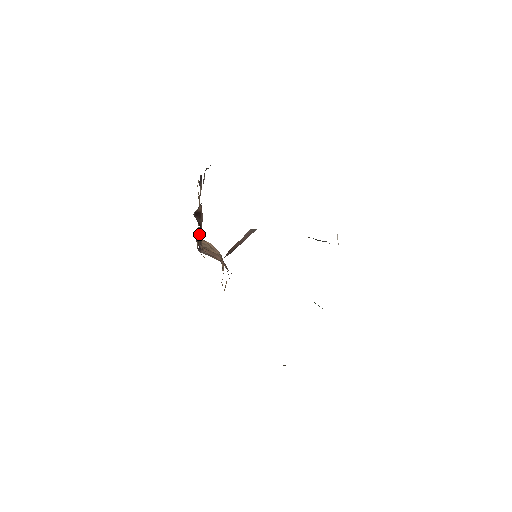
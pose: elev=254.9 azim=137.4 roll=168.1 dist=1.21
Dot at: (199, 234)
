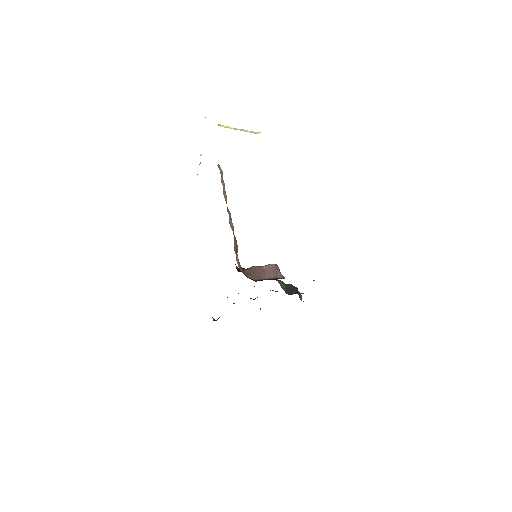
Dot at: occluded
